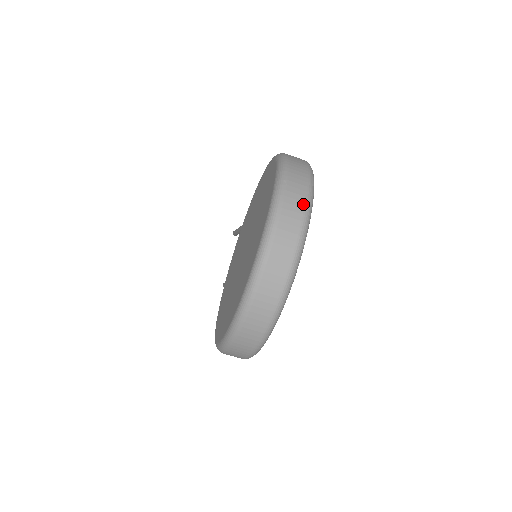
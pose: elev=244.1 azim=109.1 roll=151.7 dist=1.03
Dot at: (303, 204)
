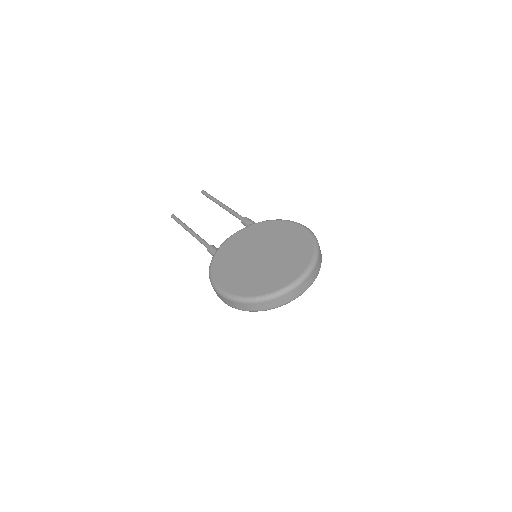
Dot at: (317, 274)
